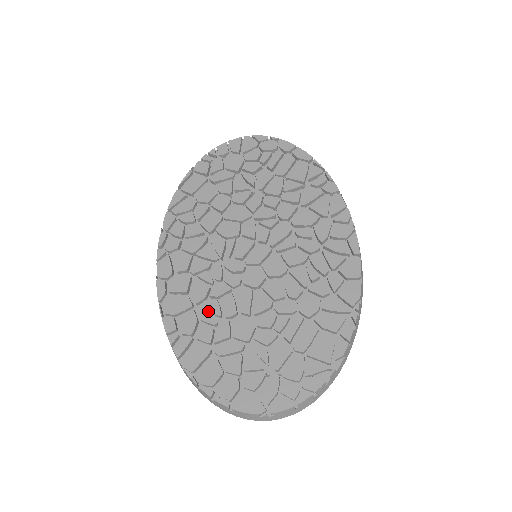
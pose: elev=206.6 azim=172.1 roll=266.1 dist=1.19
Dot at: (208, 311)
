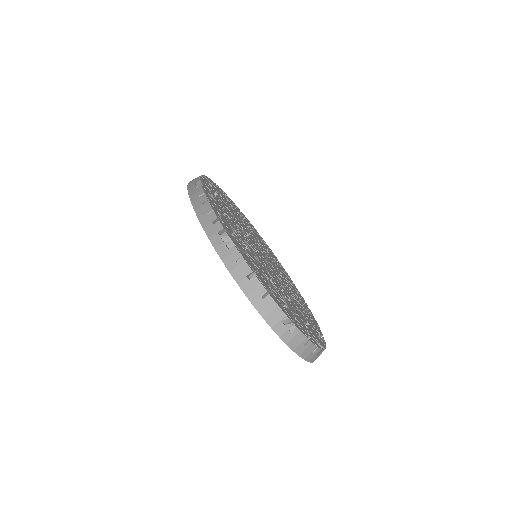
Dot at: occluded
